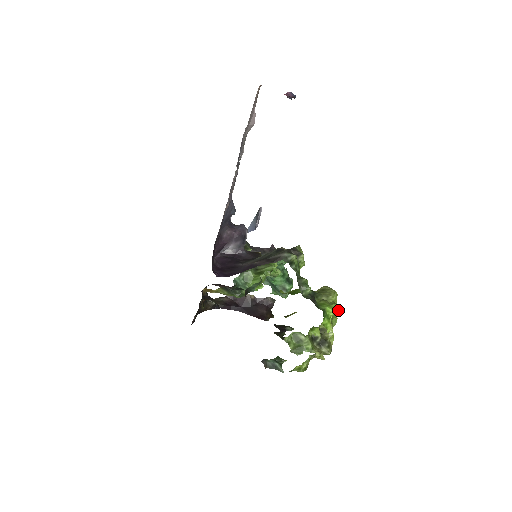
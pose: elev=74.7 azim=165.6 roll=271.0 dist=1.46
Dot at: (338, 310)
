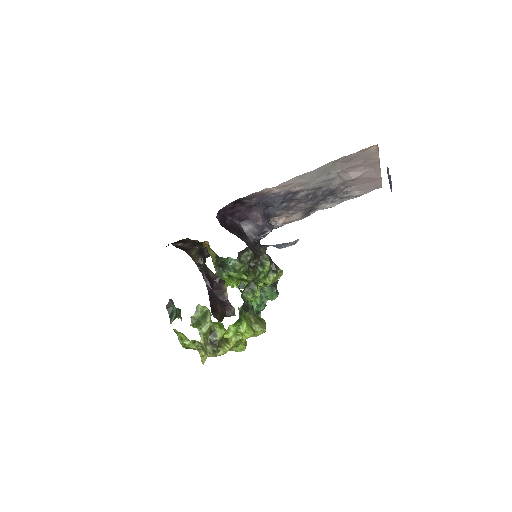
Dot at: (249, 336)
